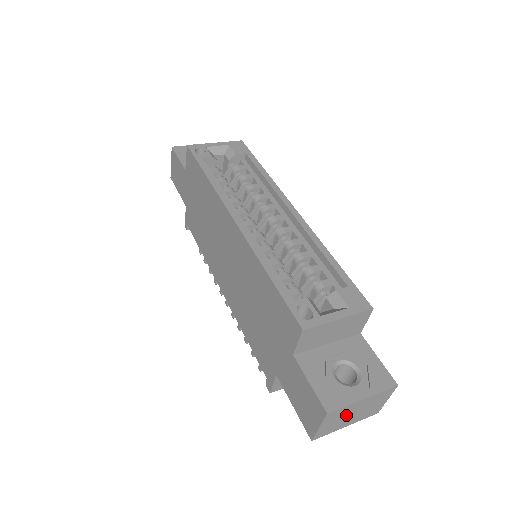
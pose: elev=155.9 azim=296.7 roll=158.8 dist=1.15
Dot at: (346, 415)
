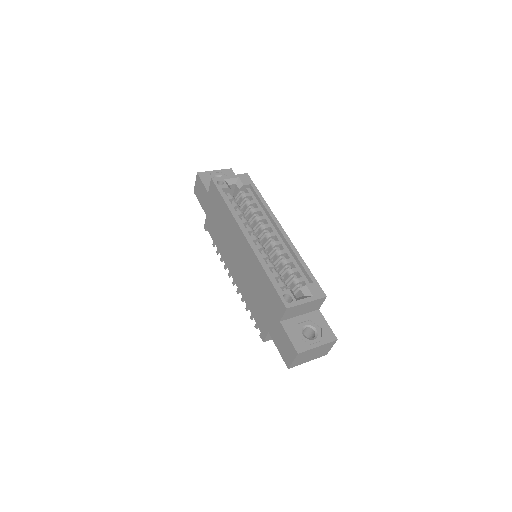
Dot at: (308, 355)
